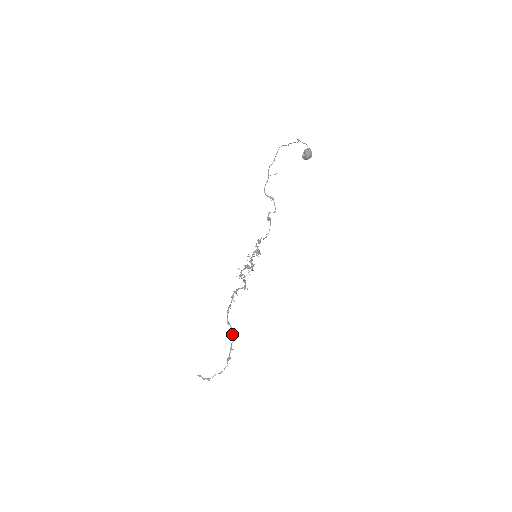
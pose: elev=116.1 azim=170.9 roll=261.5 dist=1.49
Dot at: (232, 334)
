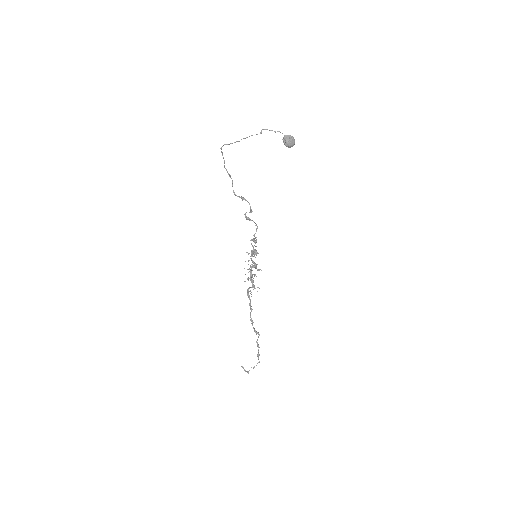
Dot at: (255, 332)
